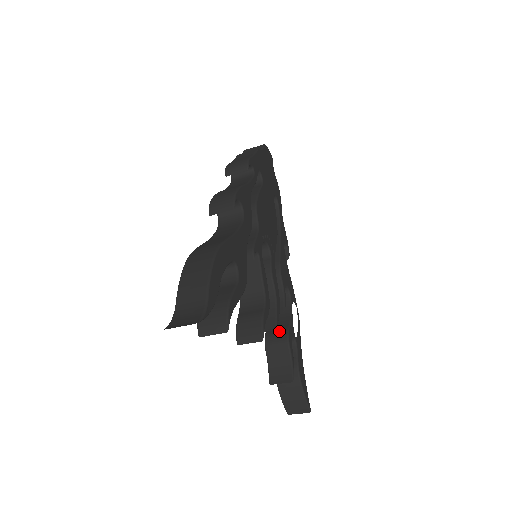
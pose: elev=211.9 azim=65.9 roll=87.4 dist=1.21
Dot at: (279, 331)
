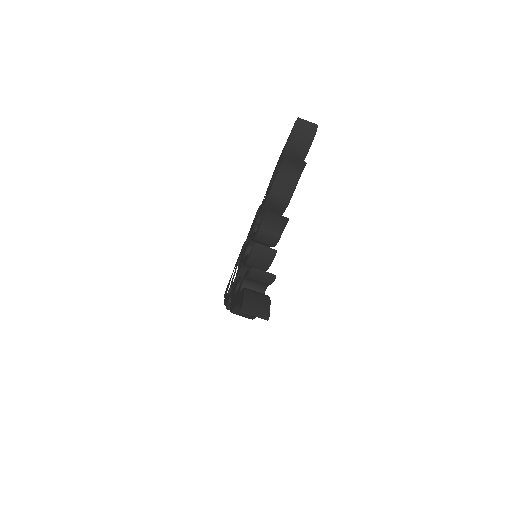
Dot at: occluded
